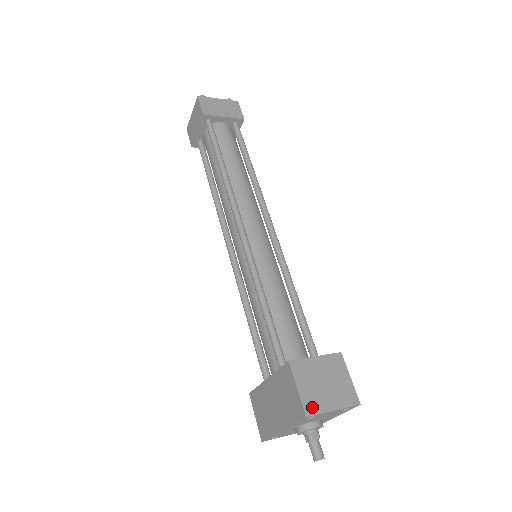
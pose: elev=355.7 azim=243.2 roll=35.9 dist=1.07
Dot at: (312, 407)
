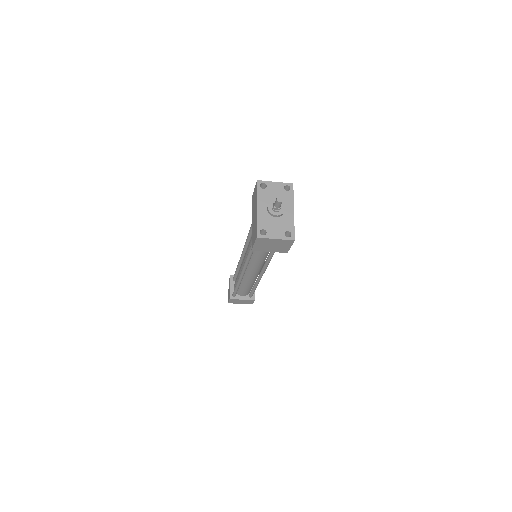
Dot at: (262, 183)
